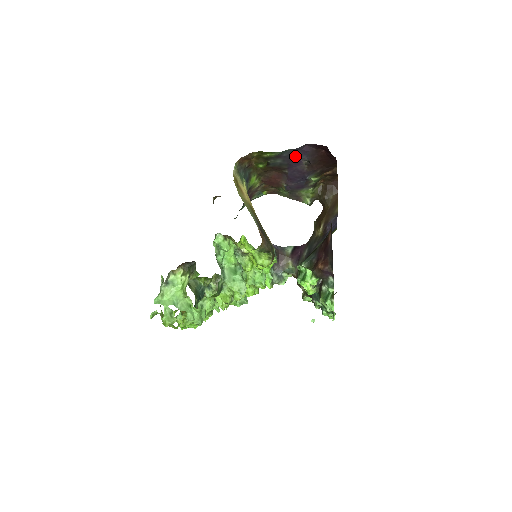
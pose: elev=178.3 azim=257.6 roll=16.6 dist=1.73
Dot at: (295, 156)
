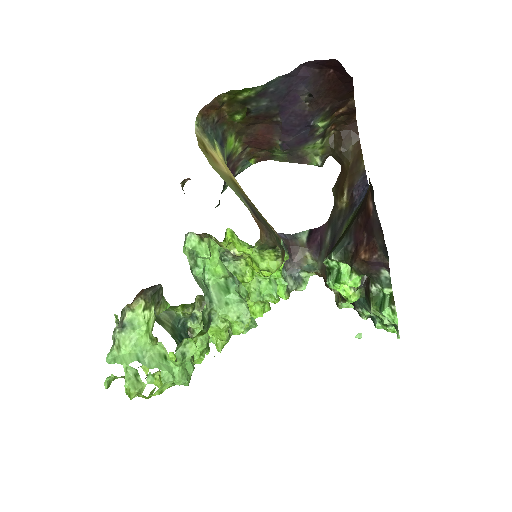
Dot at: (288, 89)
